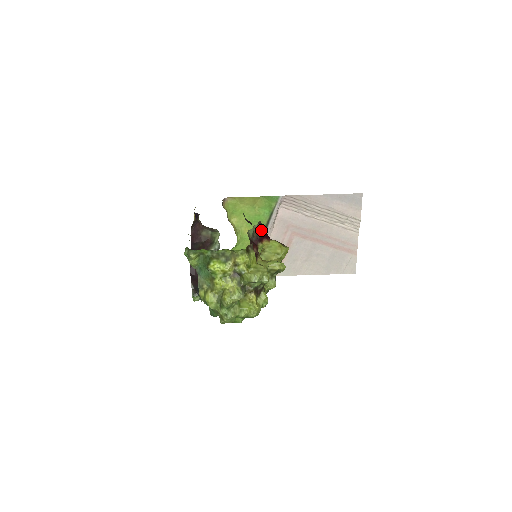
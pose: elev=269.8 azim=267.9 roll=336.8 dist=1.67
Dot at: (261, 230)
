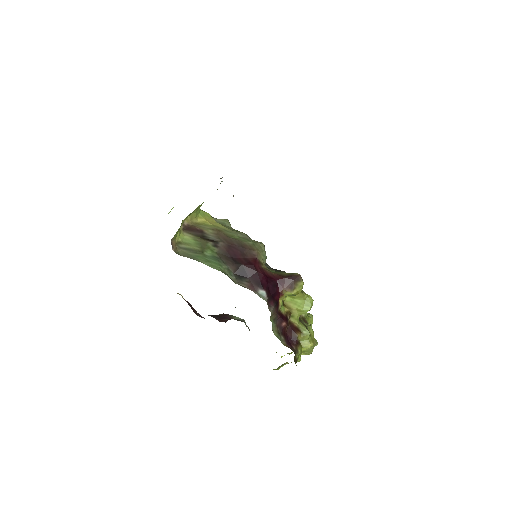
Dot at: (274, 307)
